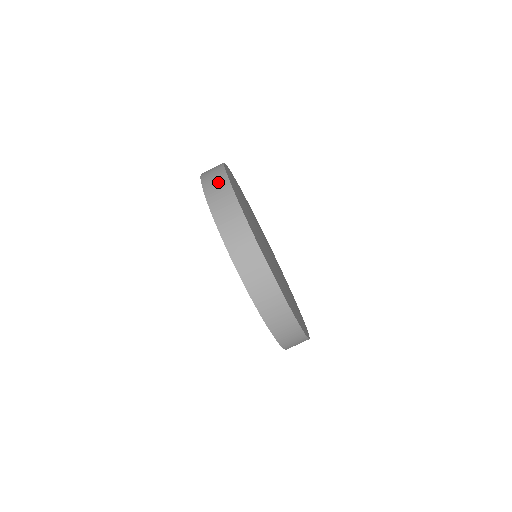
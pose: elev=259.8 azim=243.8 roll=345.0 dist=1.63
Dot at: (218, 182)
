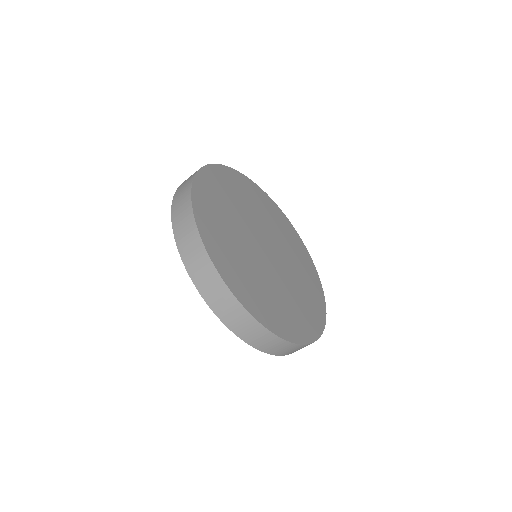
Dot at: (235, 314)
